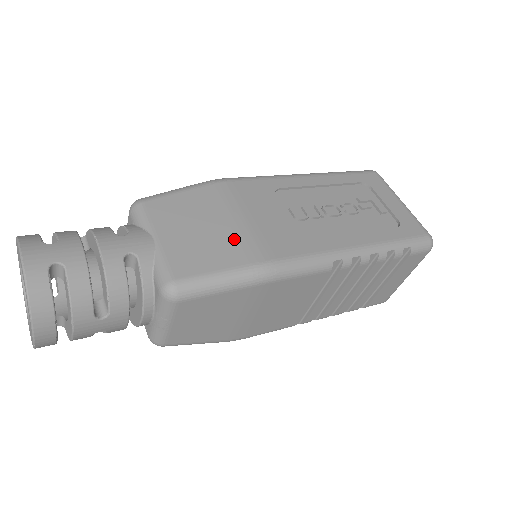
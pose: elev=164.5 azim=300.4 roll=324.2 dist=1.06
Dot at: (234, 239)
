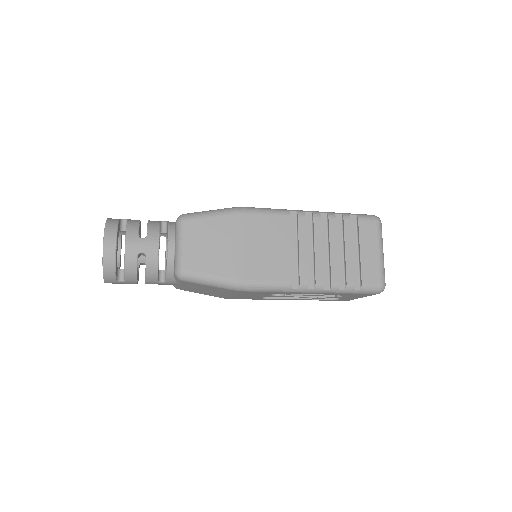
Dot at: occluded
